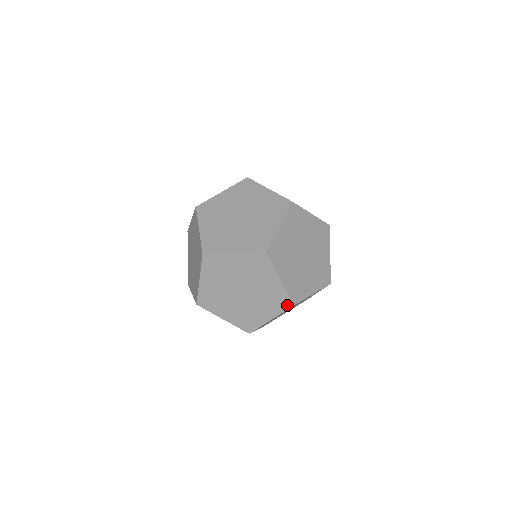
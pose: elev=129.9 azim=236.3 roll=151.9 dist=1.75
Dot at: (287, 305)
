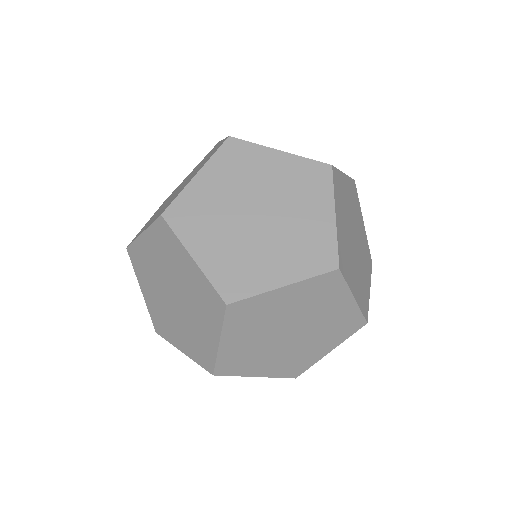
Dot at: occluded
